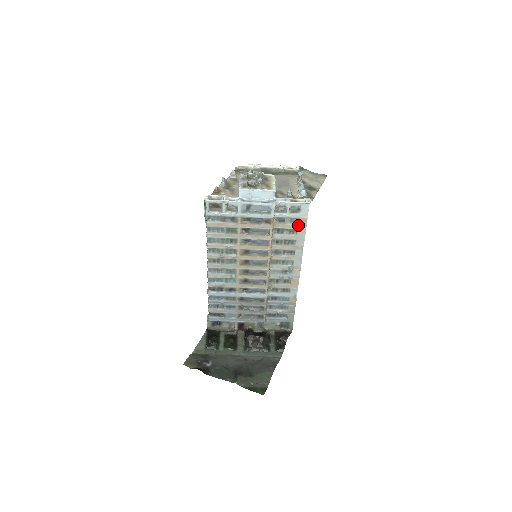
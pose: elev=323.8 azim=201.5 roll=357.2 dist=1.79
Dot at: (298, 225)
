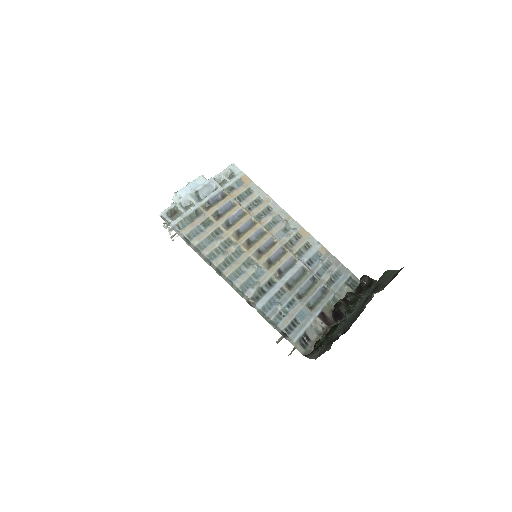
Dot at: (246, 184)
